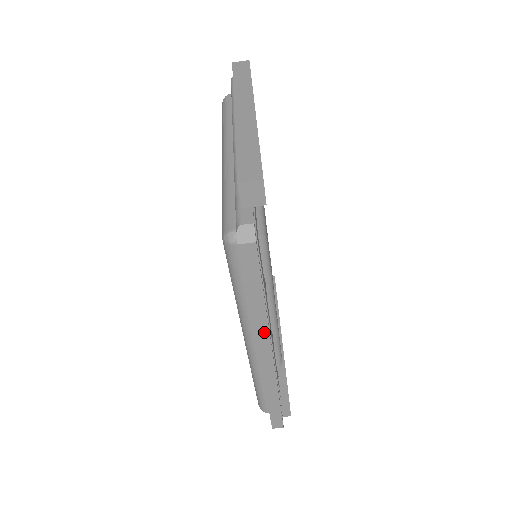
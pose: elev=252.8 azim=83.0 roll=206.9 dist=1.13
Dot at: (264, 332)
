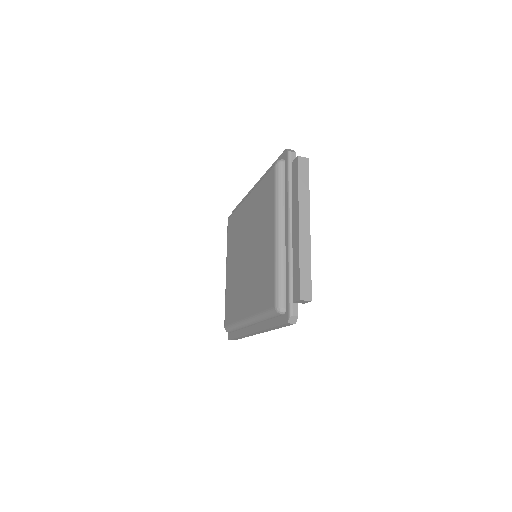
Dot at: (266, 331)
